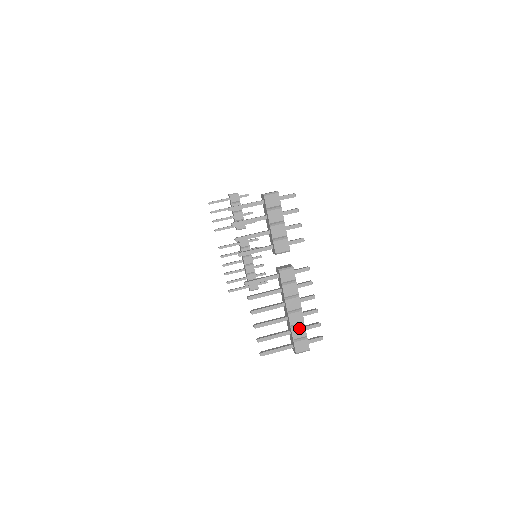
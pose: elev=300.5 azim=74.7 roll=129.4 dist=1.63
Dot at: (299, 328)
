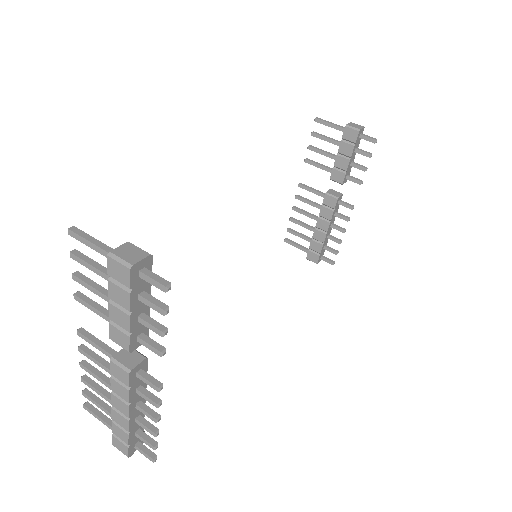
Dot at: (121, 430)
